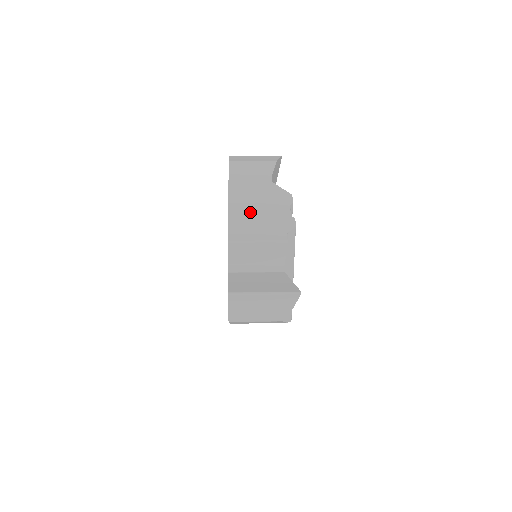
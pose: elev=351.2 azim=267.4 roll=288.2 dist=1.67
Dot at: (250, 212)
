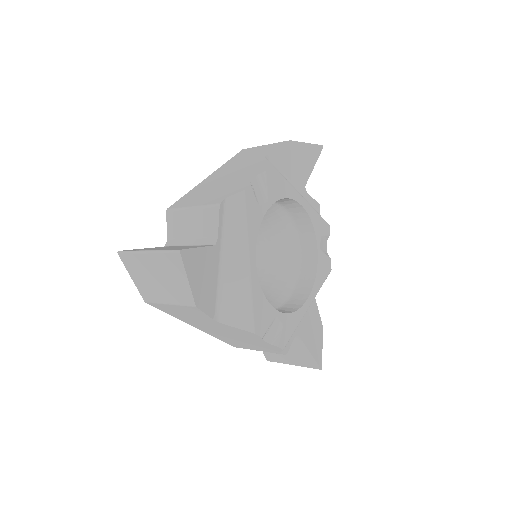
Dot at: (214, 184)
